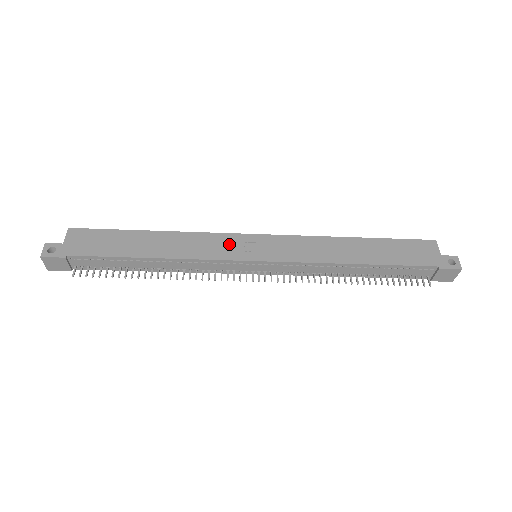
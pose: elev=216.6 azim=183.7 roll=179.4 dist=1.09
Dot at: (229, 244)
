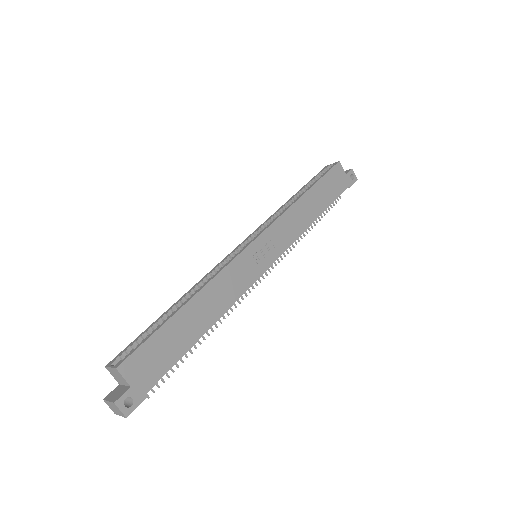
Dot at: (246, 266)
